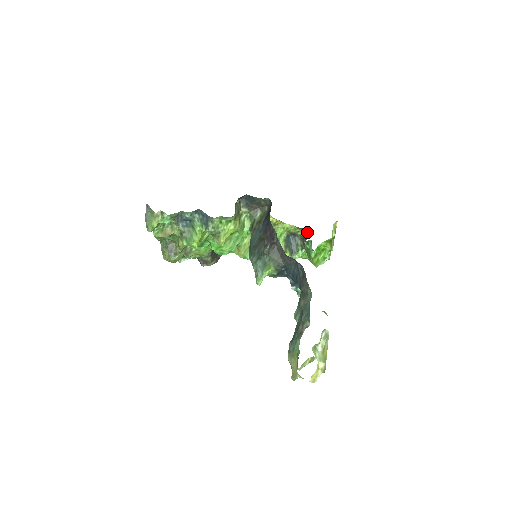
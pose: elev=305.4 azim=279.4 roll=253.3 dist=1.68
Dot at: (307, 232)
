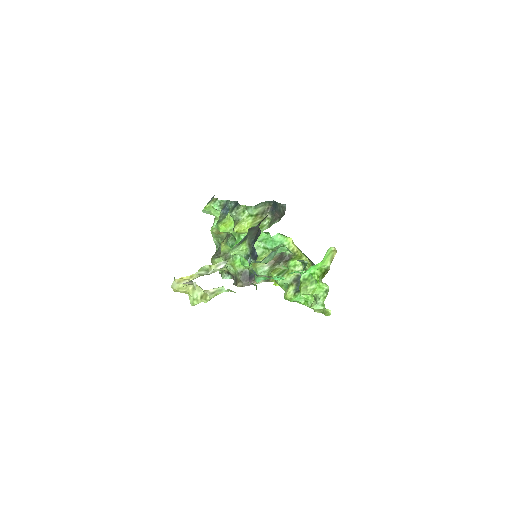
Dot at: occluded
